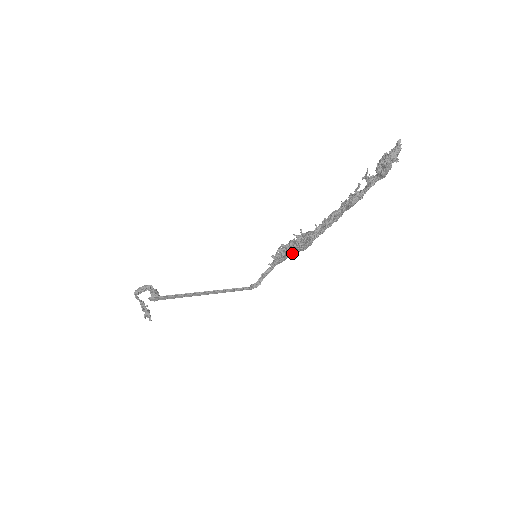
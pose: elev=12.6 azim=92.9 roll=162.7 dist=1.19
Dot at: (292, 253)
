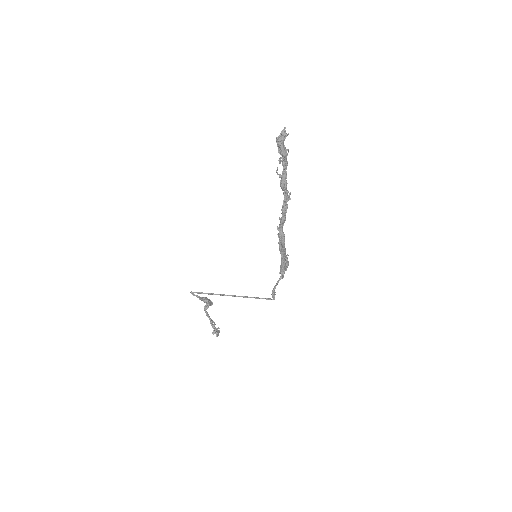
Dot at: (281, 252)
